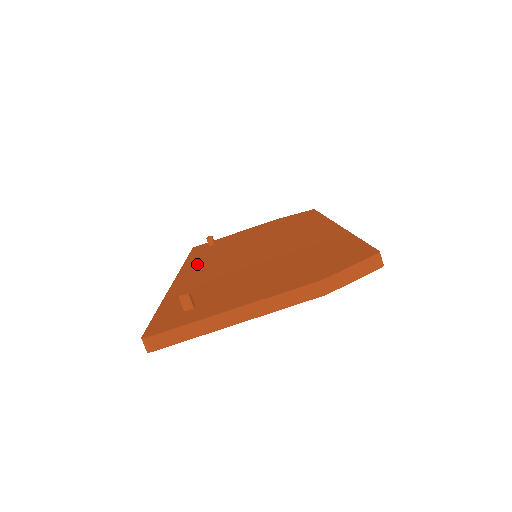
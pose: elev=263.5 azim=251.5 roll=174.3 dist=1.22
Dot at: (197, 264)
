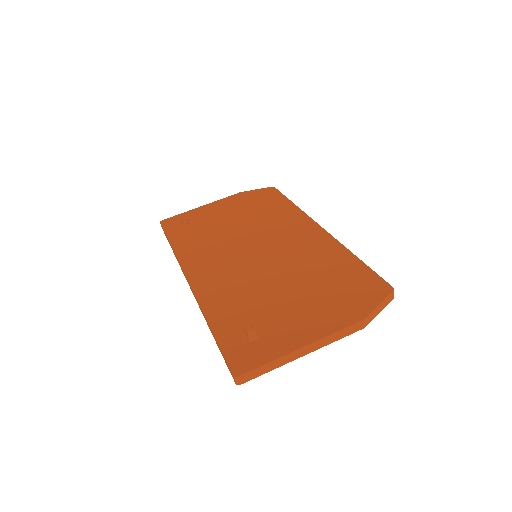
Dot at: (197, 260)
